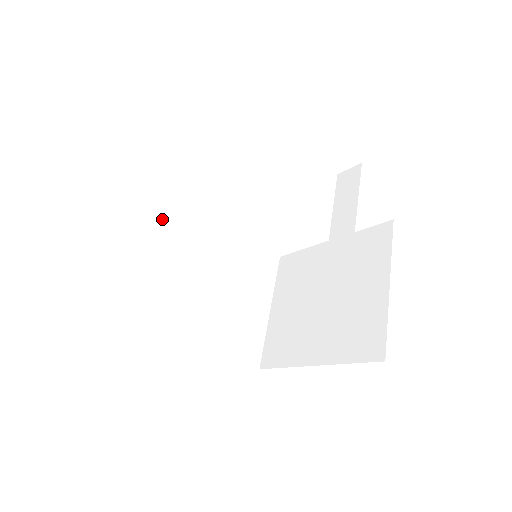
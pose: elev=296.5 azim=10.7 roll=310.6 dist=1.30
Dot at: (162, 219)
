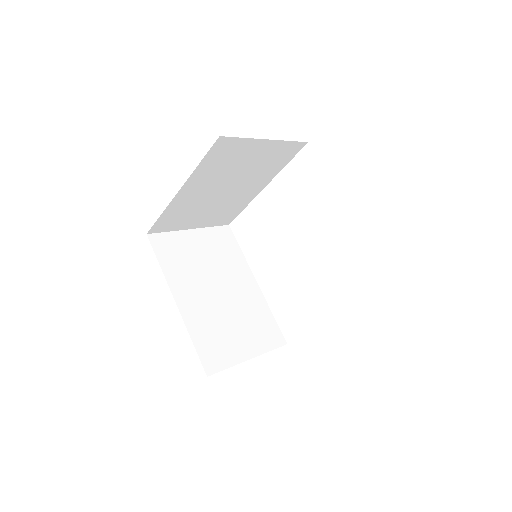
Dot at: (222, 247)
